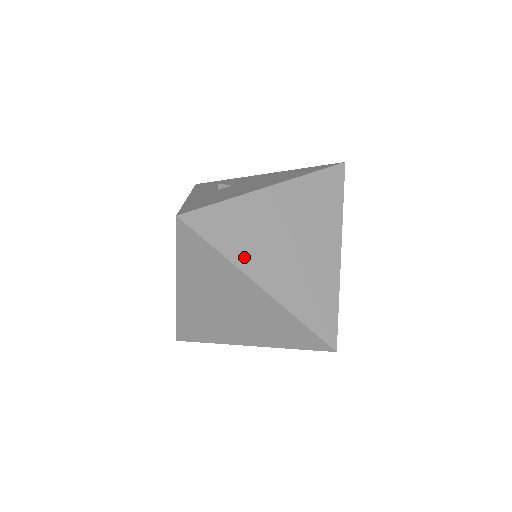
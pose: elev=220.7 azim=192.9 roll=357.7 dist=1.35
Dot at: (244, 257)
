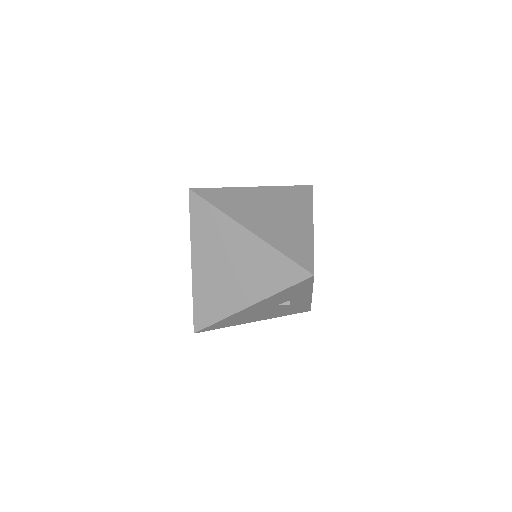
Dot at: (236, 214)
